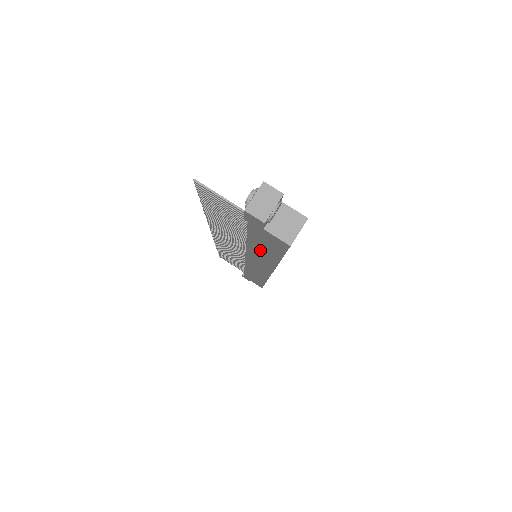
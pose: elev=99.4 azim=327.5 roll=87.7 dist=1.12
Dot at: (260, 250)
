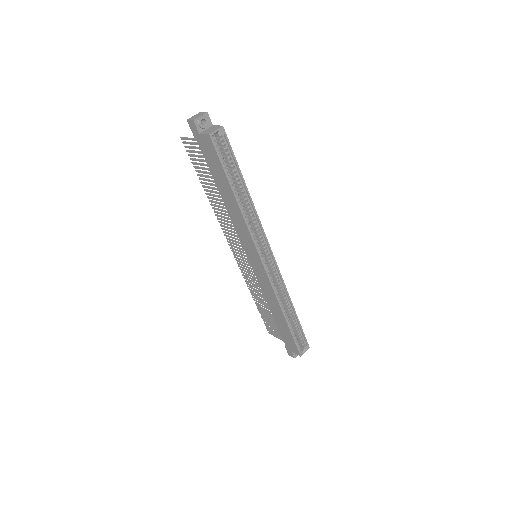
Dot at: (225, 194)
